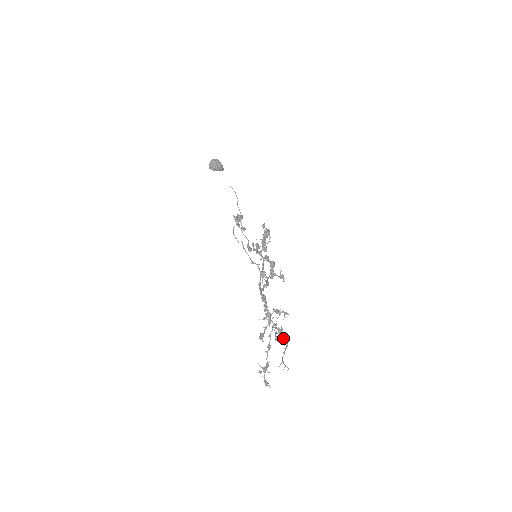
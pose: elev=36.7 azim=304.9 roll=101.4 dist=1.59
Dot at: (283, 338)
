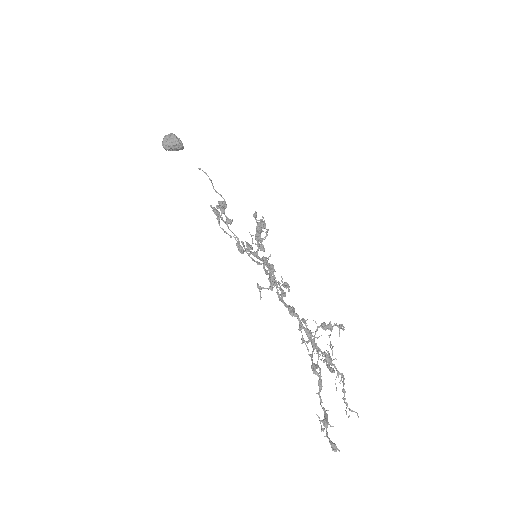
Dot at: (334, 367)
